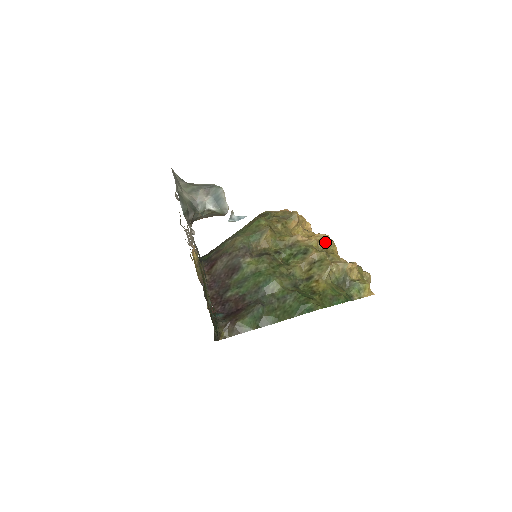
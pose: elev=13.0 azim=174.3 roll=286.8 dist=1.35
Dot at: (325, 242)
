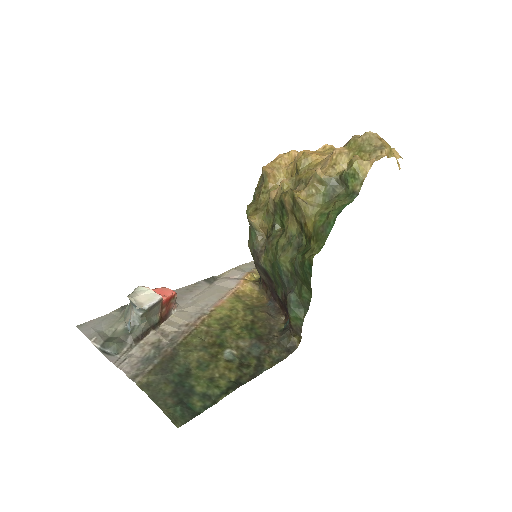
Dot at: (296, 167)
